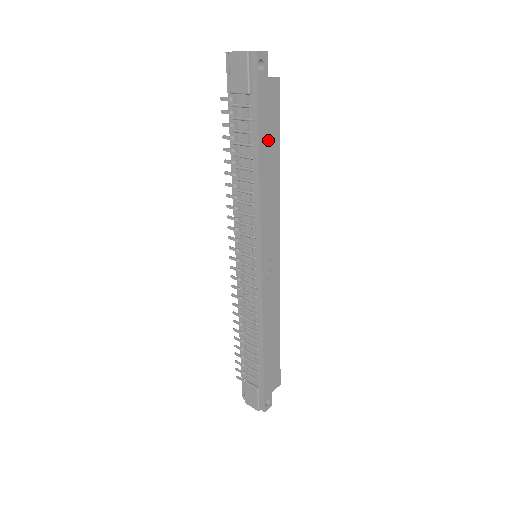
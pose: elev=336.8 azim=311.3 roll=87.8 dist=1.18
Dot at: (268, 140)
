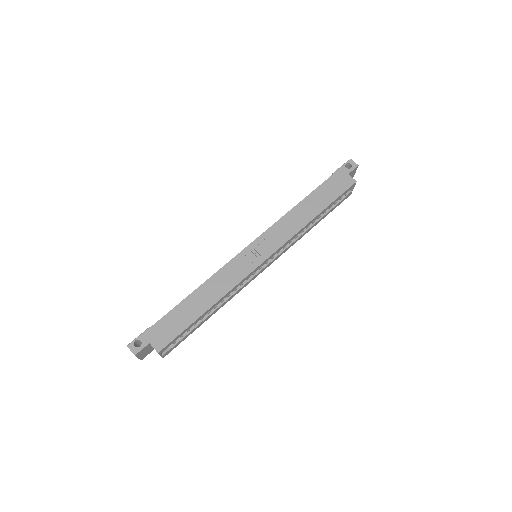
Dot at: (322, 196)
